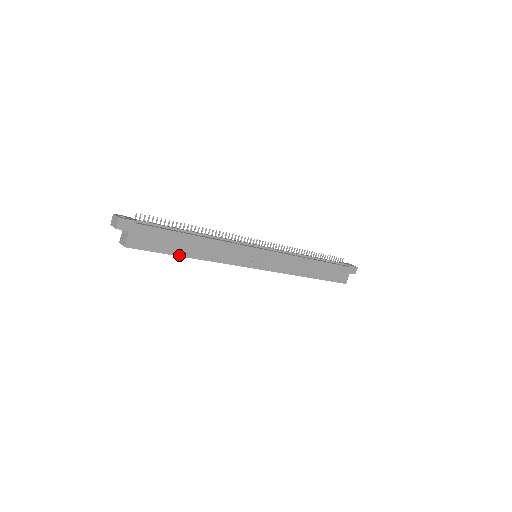
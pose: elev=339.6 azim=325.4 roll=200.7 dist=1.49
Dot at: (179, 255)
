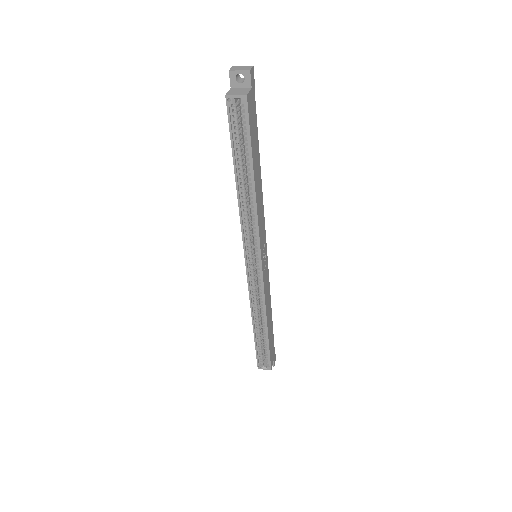
Dot at: (253, 166)
